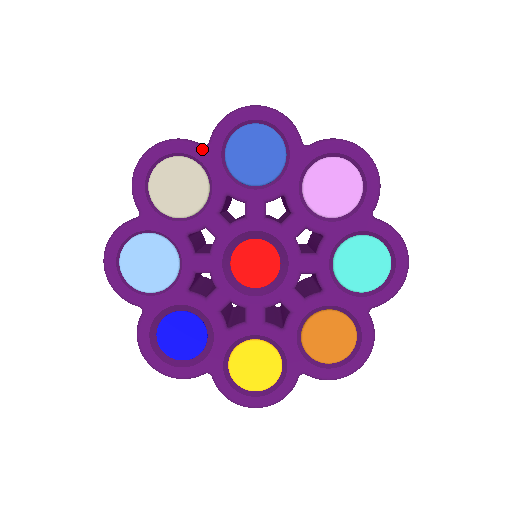
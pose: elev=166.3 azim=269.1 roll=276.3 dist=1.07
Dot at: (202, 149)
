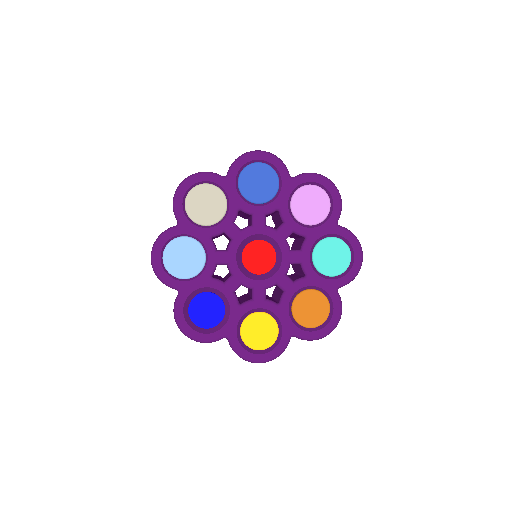
Dot at: (222, 179)
